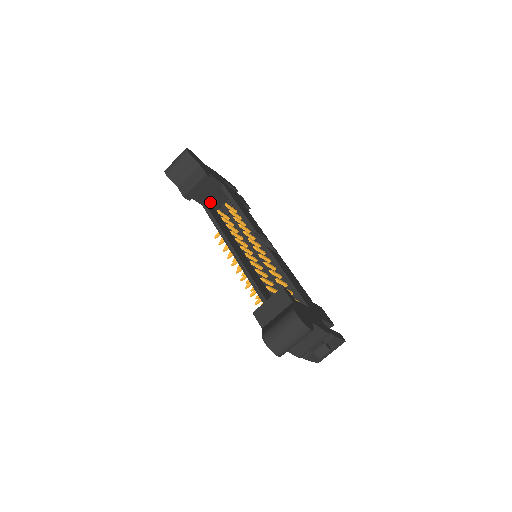
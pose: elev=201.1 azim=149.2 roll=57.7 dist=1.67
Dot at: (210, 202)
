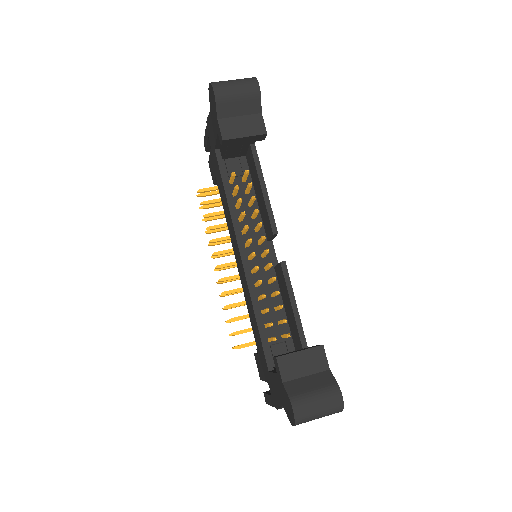
Dot at: (224, 150)
